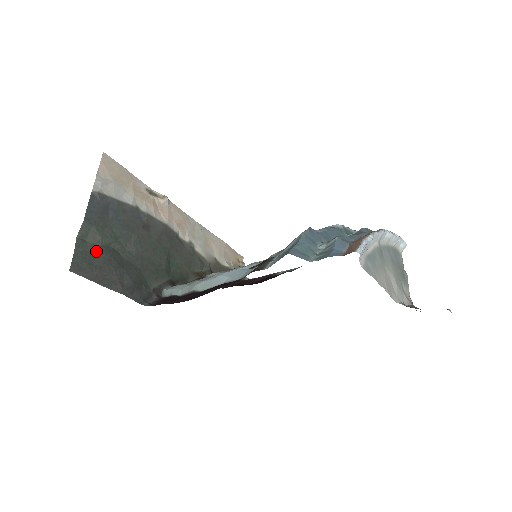
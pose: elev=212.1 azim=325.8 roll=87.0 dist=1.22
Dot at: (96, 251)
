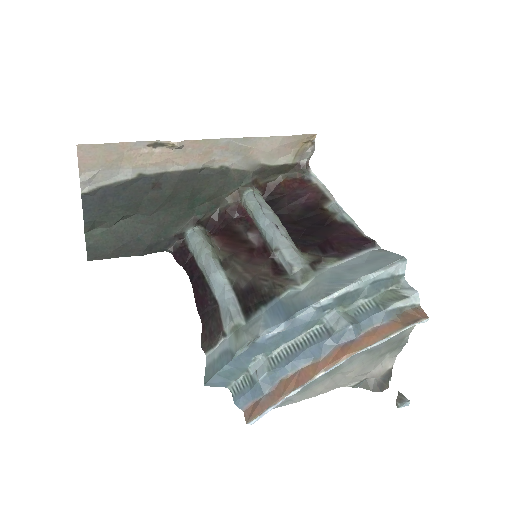
Dot at: (107, 234)
